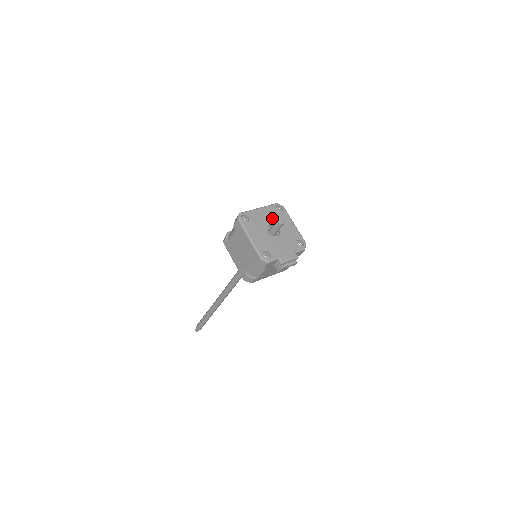
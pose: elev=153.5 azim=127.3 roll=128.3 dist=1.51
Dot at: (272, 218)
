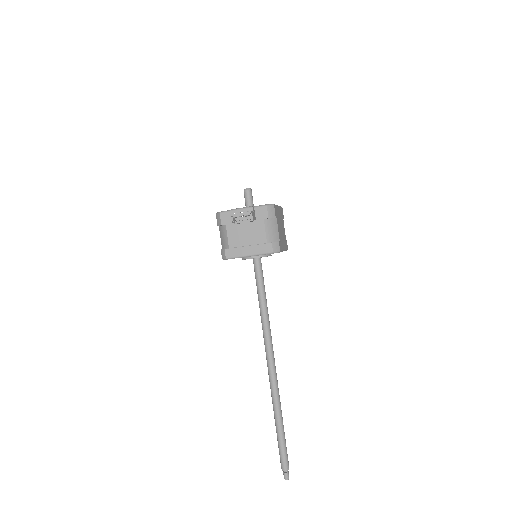
Dot at: occluded
